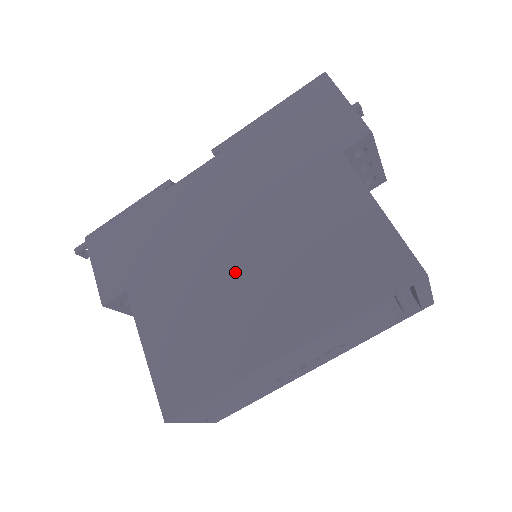
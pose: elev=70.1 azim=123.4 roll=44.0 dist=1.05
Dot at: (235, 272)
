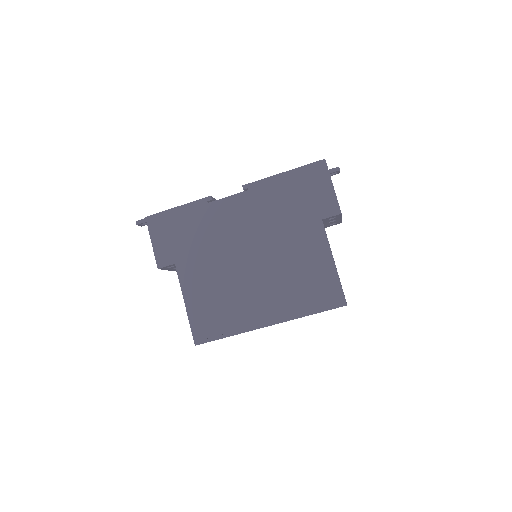
Dot at: (247, 273)
